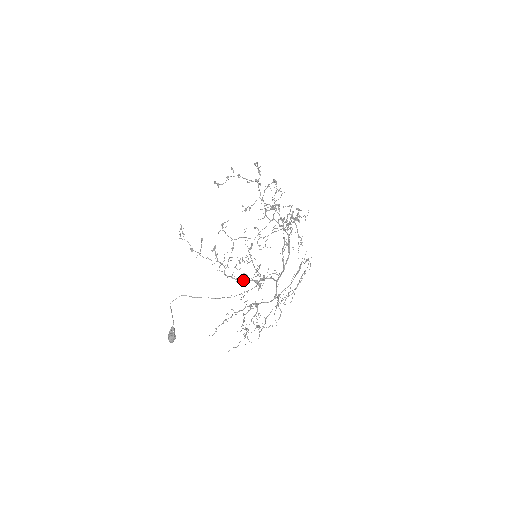
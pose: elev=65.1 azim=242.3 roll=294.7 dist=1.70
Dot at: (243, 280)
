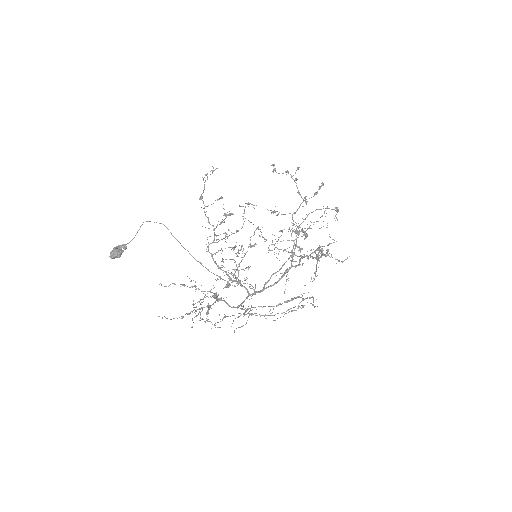
Dot at: (220, 267)
